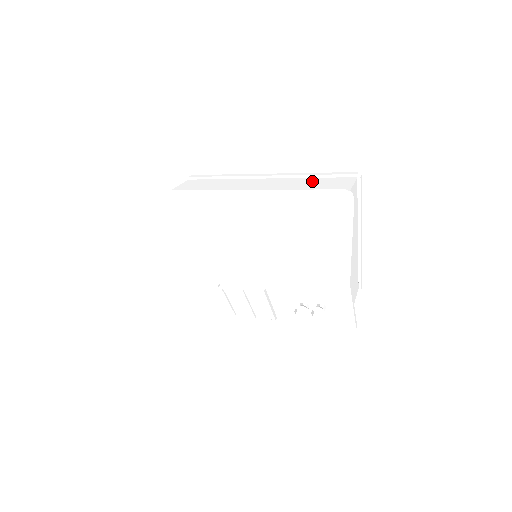
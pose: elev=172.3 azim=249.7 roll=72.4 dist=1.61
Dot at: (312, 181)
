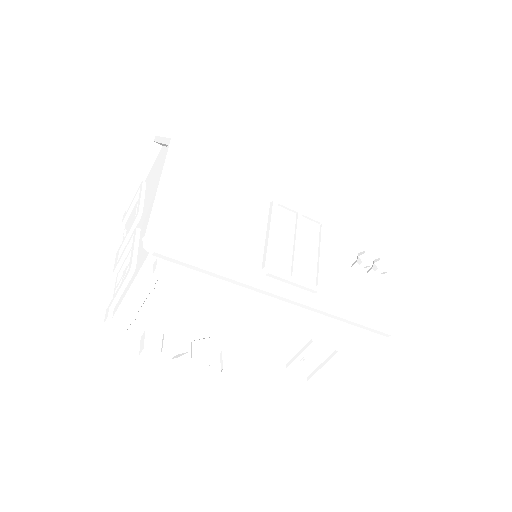
Dot at: occluded
